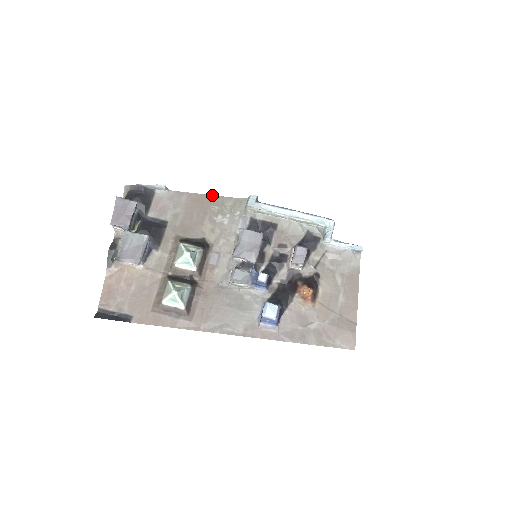
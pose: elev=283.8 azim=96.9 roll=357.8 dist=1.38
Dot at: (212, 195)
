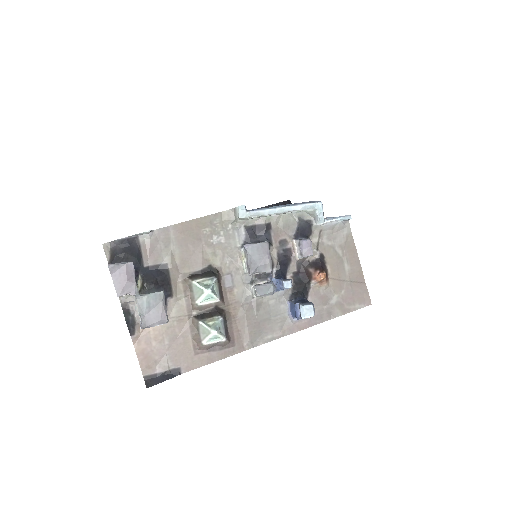
Dot at: (197, 218)
